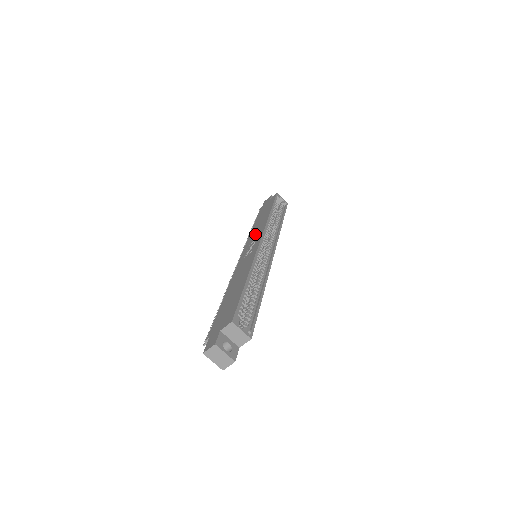
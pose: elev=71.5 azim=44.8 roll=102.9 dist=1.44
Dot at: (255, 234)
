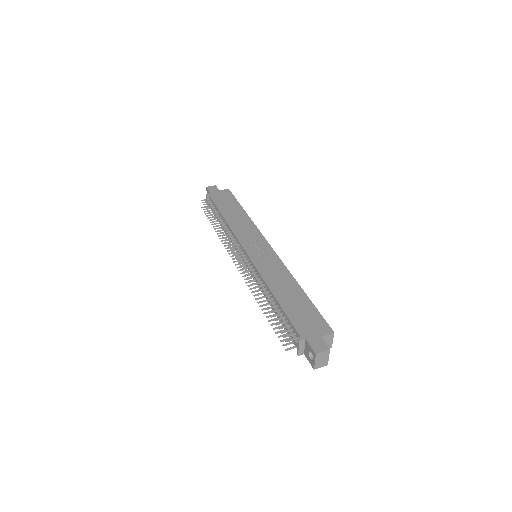
Dot at: (246, 232)
